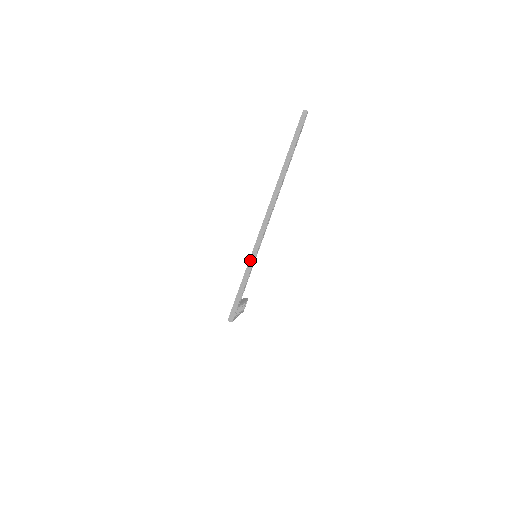
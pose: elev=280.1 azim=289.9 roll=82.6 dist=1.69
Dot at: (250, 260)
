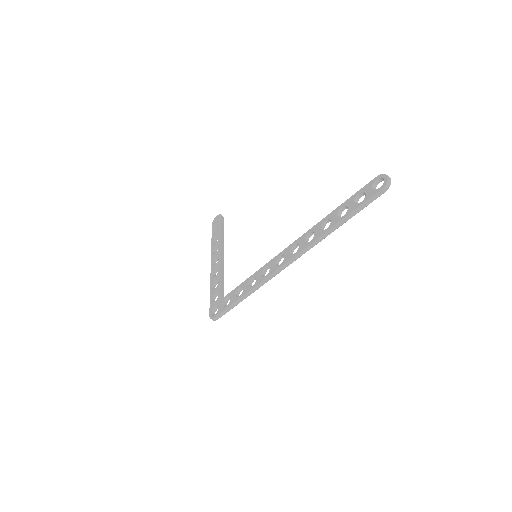
Dot at: (252, 290)
